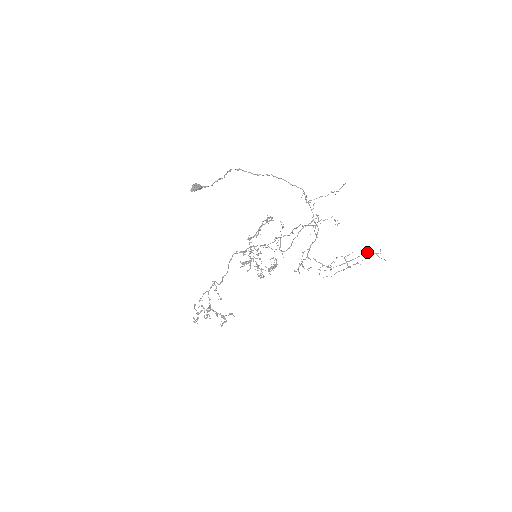
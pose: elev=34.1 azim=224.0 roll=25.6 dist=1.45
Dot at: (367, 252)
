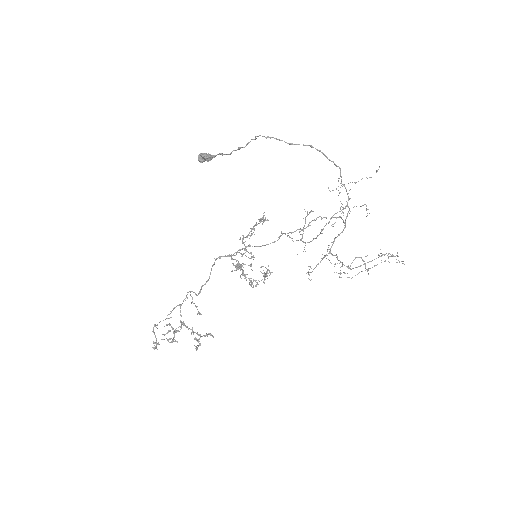
Dot at: (381, 255)
